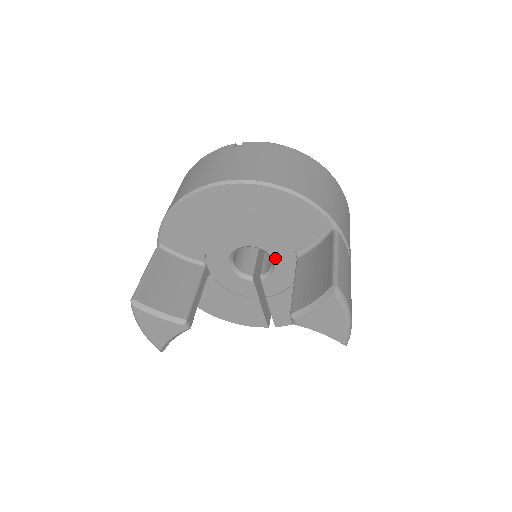
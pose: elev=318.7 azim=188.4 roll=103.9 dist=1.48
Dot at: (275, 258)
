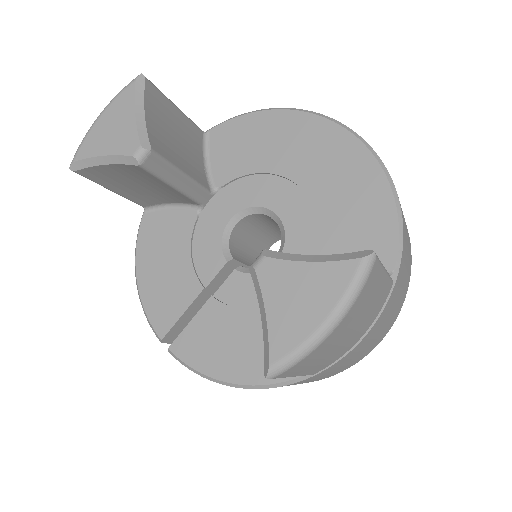
Dot at: occluded
